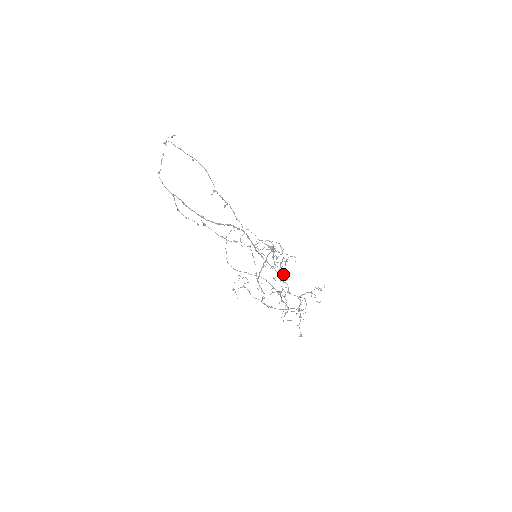
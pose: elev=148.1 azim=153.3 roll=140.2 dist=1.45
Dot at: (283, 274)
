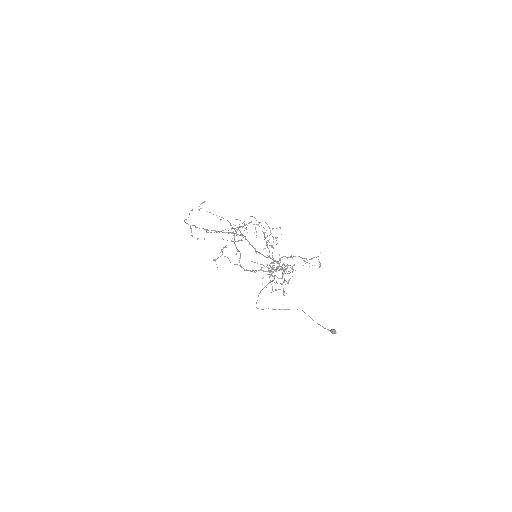
Dot at: (279, 260)
